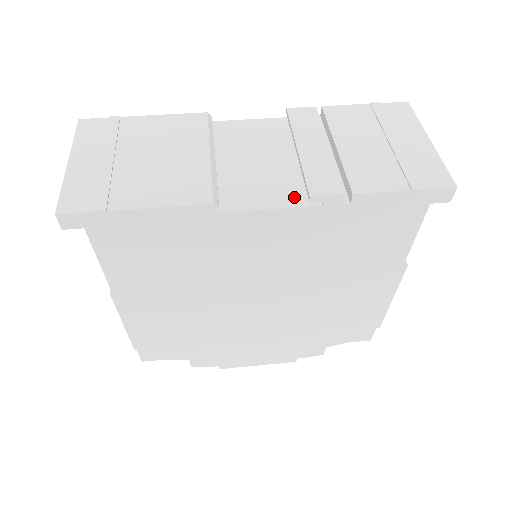
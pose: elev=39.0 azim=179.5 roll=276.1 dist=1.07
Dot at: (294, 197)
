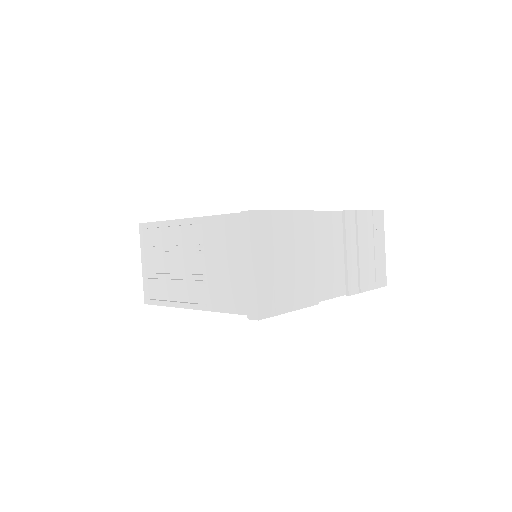
Dot at: (339, 289)
